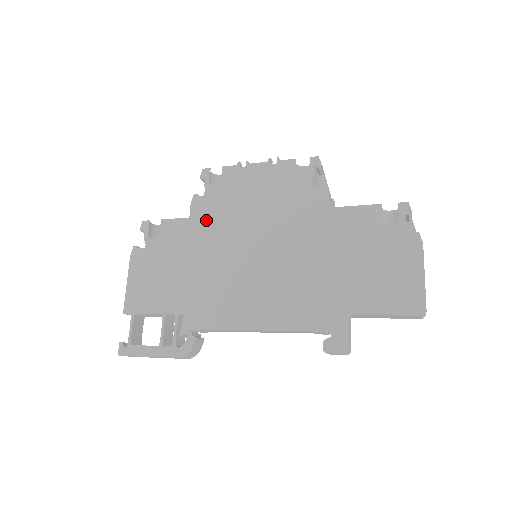
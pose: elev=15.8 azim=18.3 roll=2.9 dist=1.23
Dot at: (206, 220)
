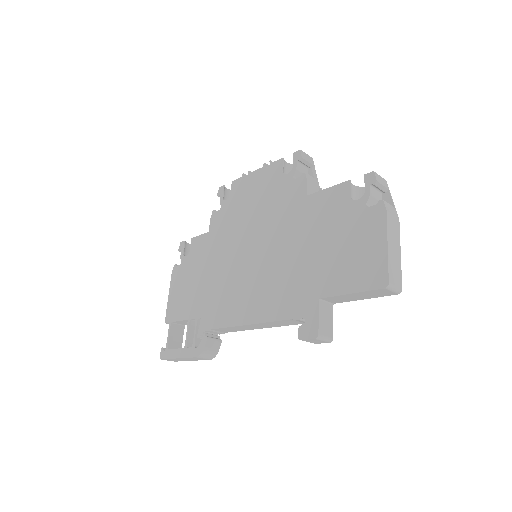
Dot at: (219, 231)
